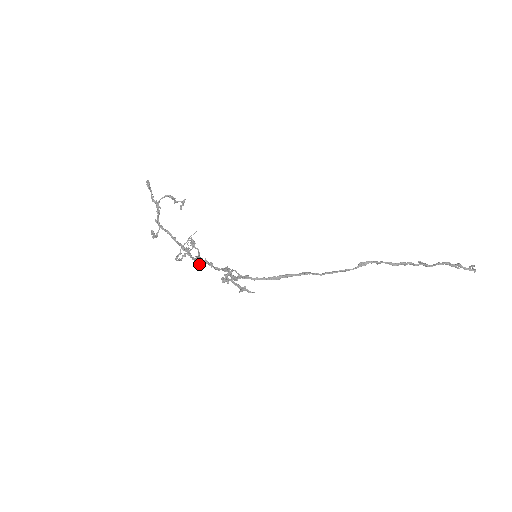
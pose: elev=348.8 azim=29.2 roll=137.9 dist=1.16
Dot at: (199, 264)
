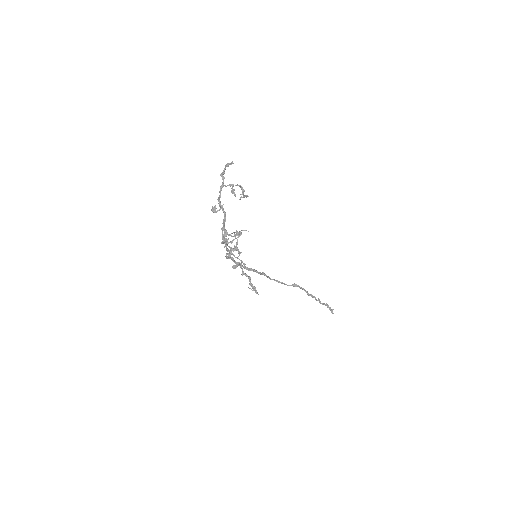
Dot at: (238, 256)
